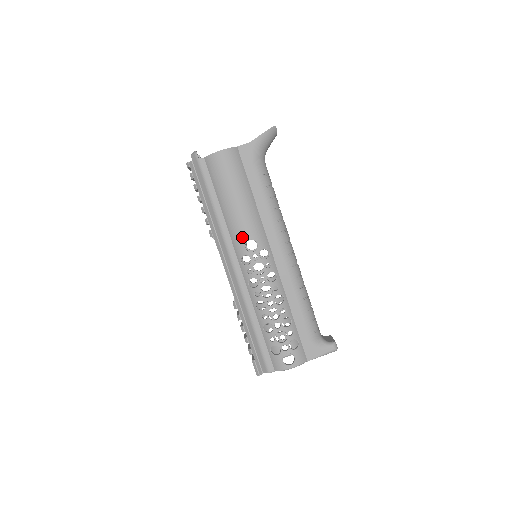
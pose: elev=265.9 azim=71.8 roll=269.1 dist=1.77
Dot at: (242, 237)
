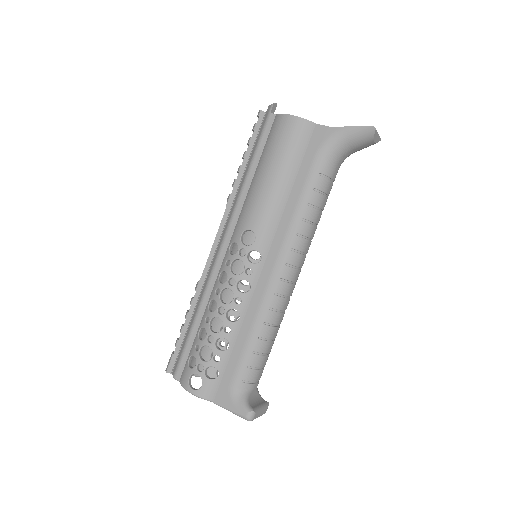
Dot at: (246, 222)
